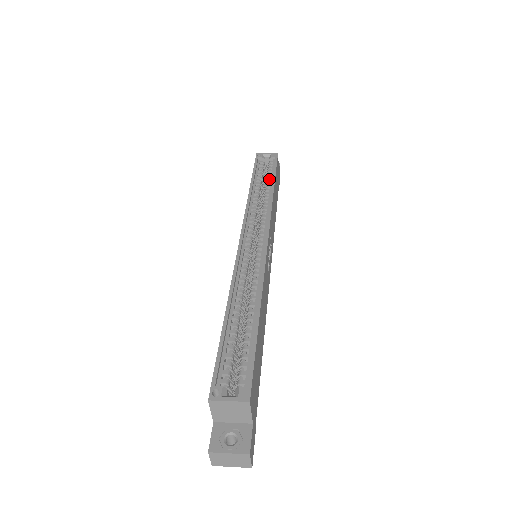
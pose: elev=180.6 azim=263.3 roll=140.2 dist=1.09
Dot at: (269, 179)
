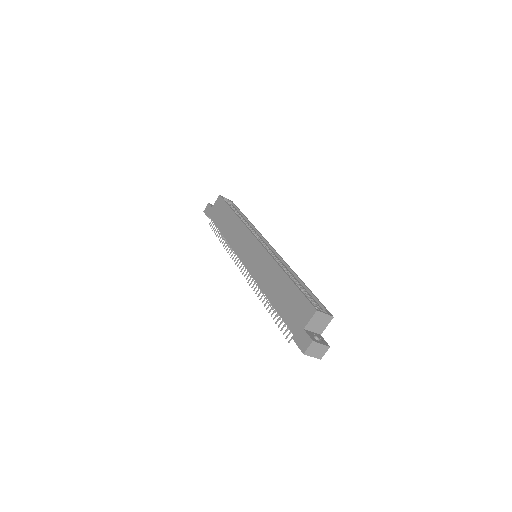
Dot at: (240, 214)
